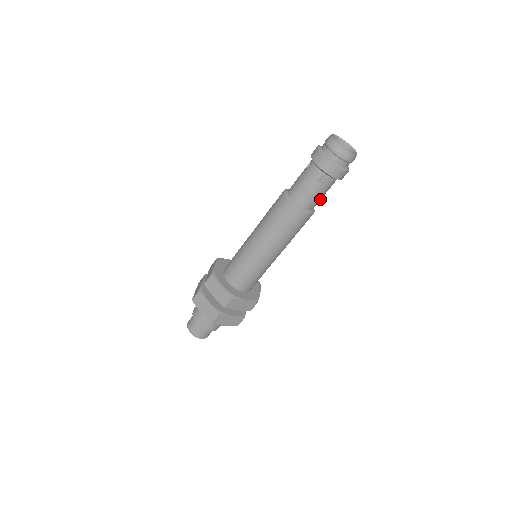
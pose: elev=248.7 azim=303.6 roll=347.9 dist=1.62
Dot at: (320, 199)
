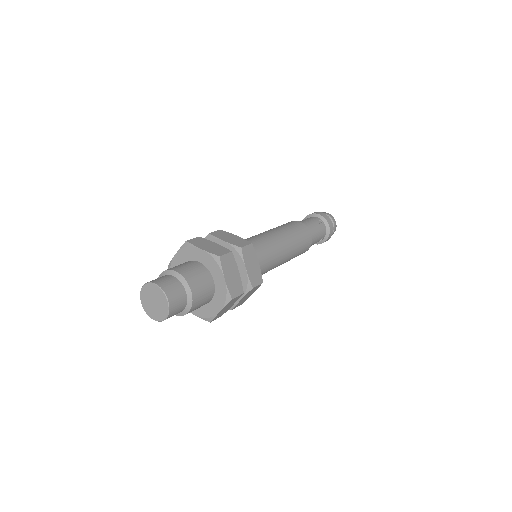
Dot at: (315, 240)
